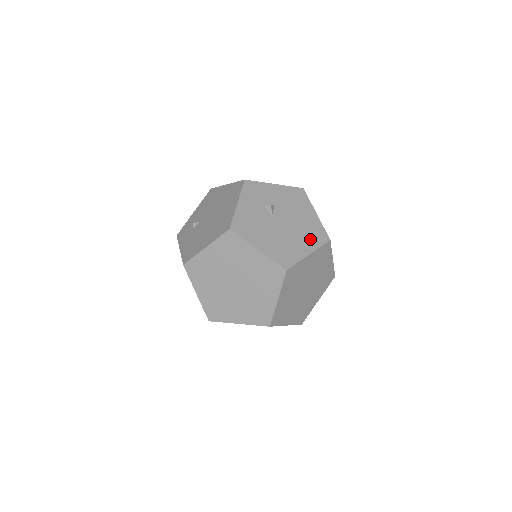
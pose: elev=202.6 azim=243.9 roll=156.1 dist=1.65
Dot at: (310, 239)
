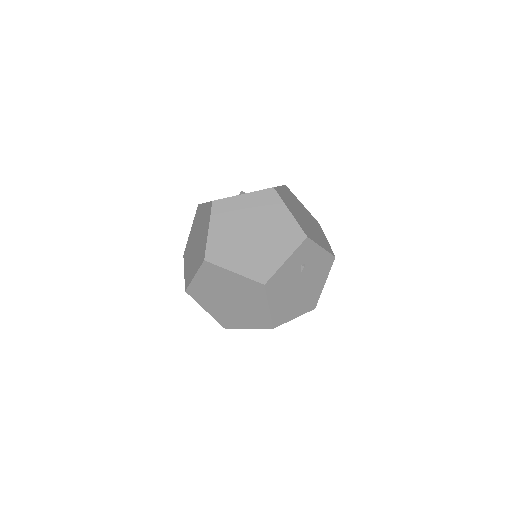
Dot at: occluded
